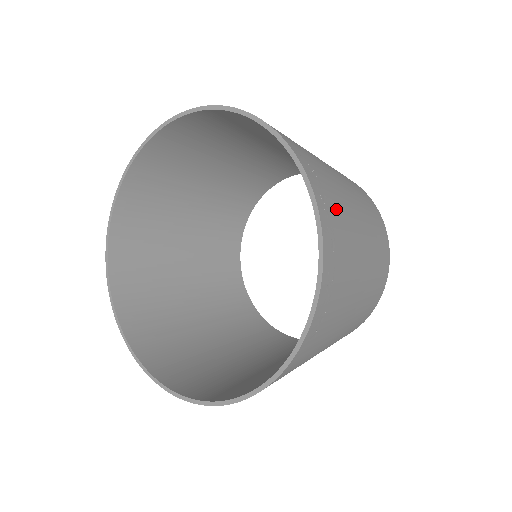
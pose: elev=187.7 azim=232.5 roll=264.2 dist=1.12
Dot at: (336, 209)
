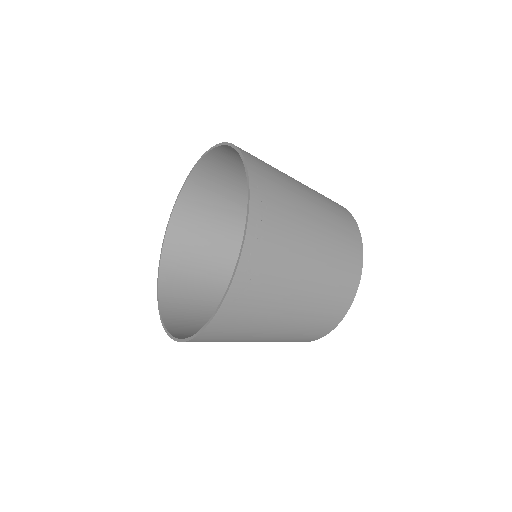
Dot at: (277, 217)
